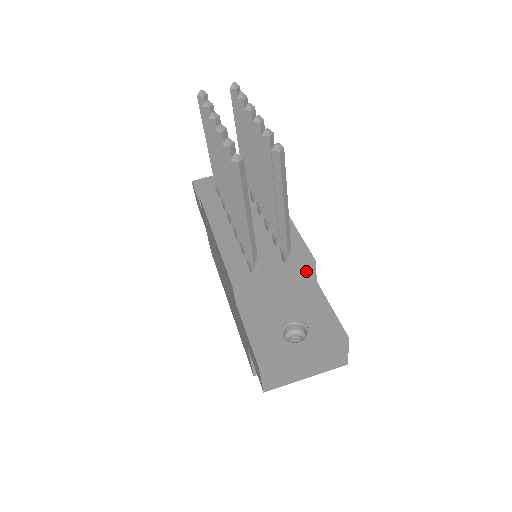
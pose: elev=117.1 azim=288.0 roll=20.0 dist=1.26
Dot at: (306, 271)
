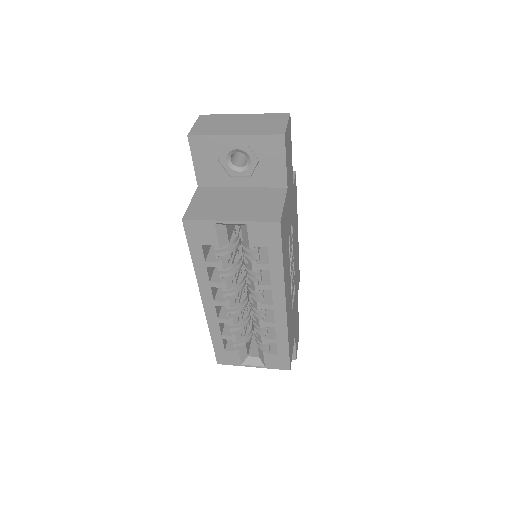
Dot at: occluded
